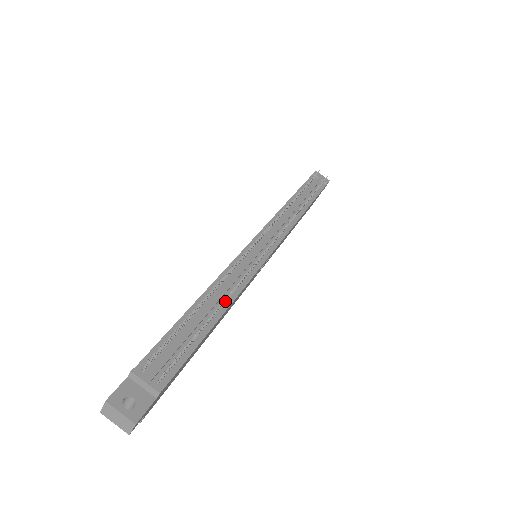
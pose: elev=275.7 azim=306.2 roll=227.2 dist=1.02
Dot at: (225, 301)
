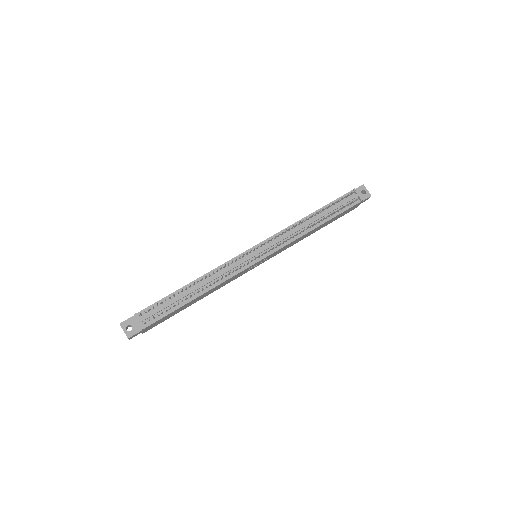
Dot at: (206, 288)
